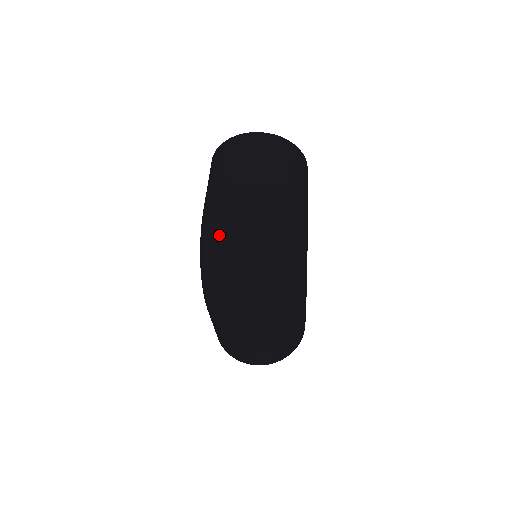
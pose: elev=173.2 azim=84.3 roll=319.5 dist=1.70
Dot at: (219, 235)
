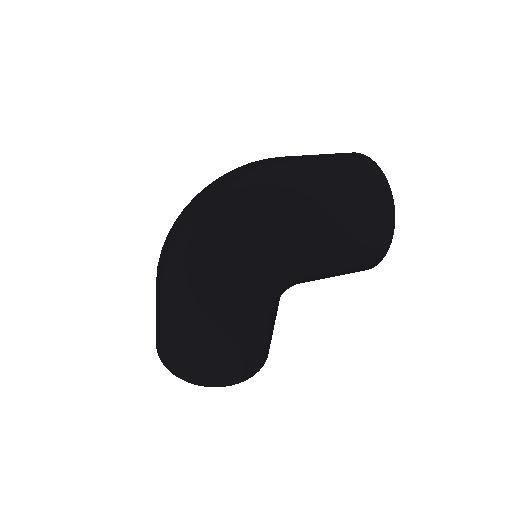
Dot at: occluded
